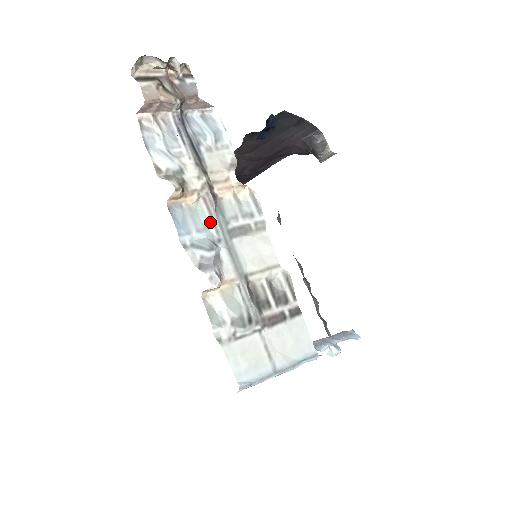
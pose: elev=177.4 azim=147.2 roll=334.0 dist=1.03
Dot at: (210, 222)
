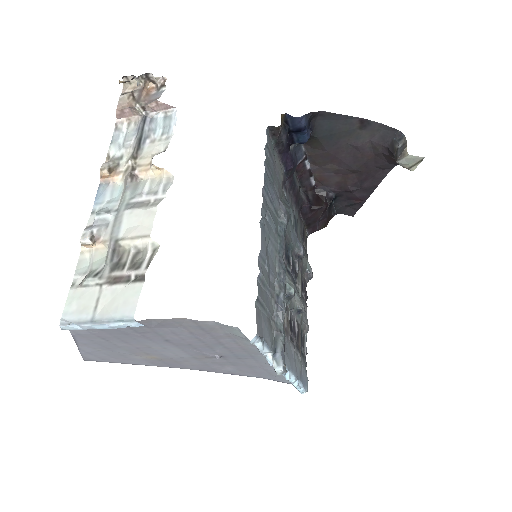
Dot at: (121, 196)
